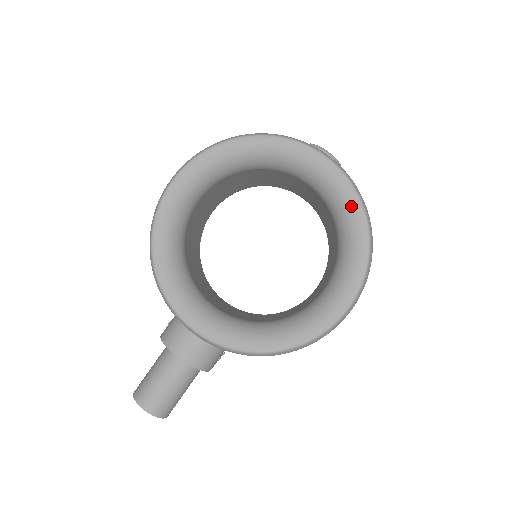
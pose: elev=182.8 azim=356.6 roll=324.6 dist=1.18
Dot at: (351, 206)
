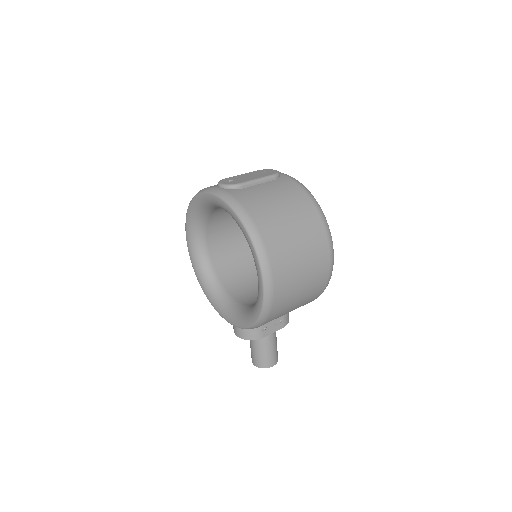
Dot at: (235, 219)
